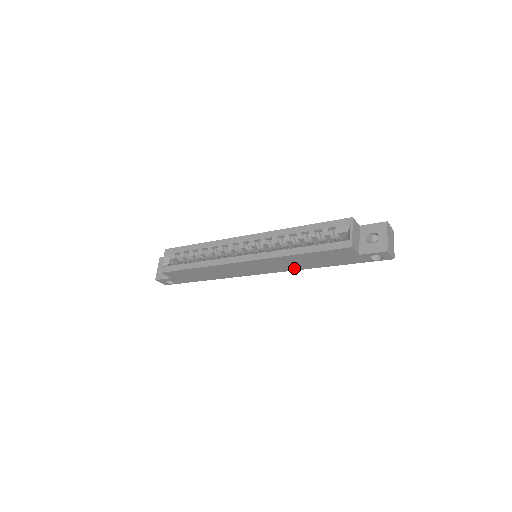
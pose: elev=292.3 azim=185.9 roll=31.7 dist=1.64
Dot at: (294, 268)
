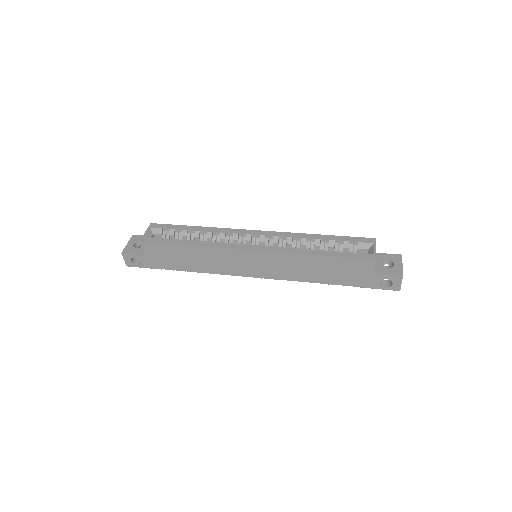
Dot at: (295, 277)
